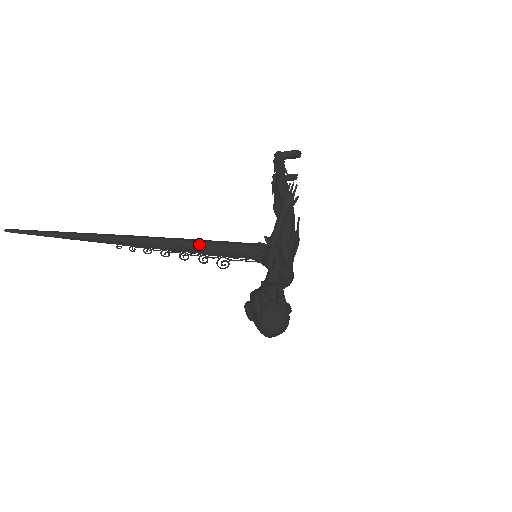
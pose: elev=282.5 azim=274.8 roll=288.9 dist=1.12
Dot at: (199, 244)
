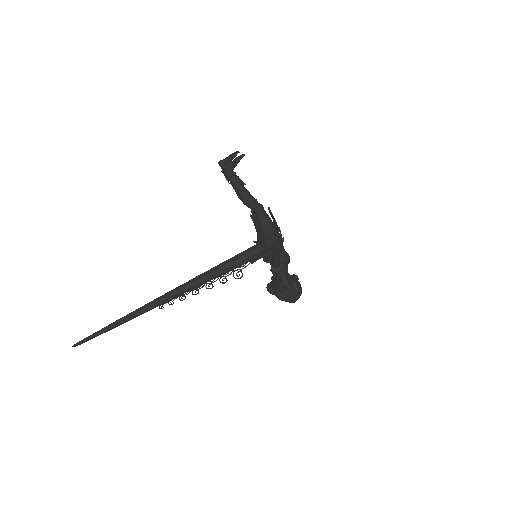
Dot at: (216, 276)
